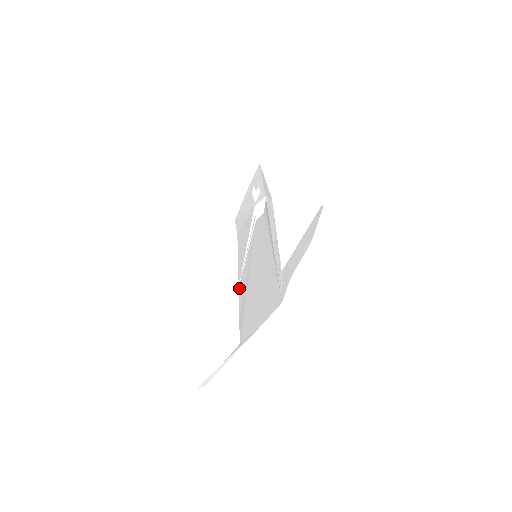
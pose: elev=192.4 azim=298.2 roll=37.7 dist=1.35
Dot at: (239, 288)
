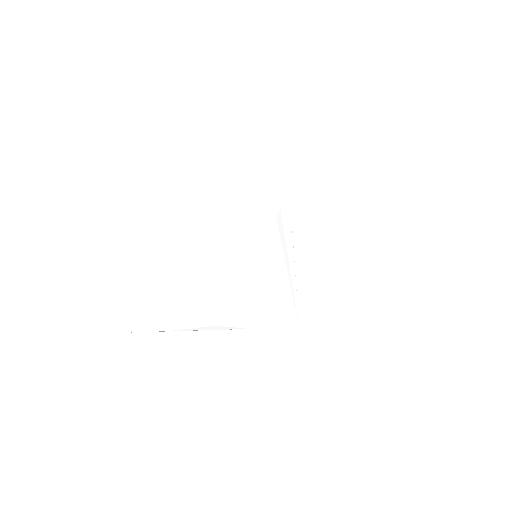
Dot at: (216, 268)
